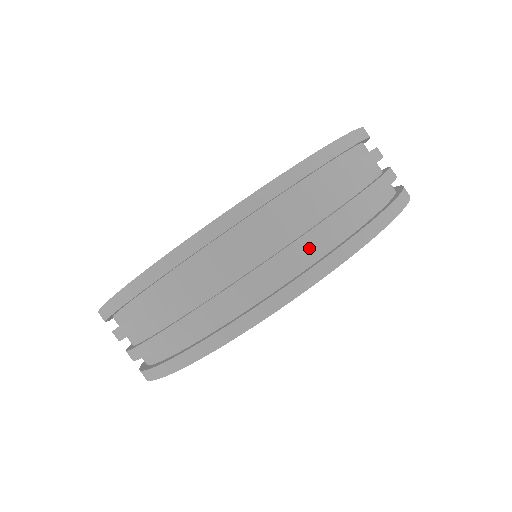
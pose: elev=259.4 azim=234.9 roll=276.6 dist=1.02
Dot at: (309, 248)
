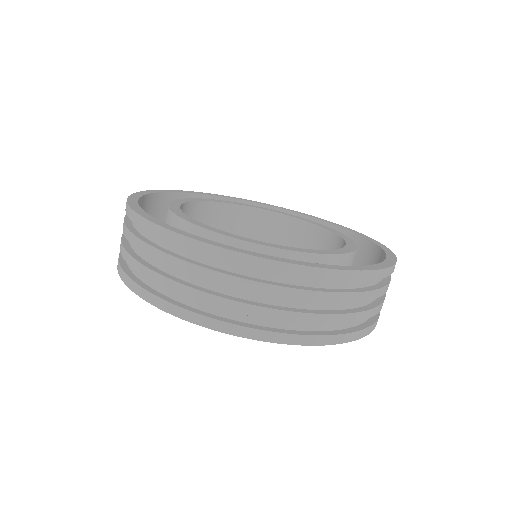
Dot at: (258, 316)
